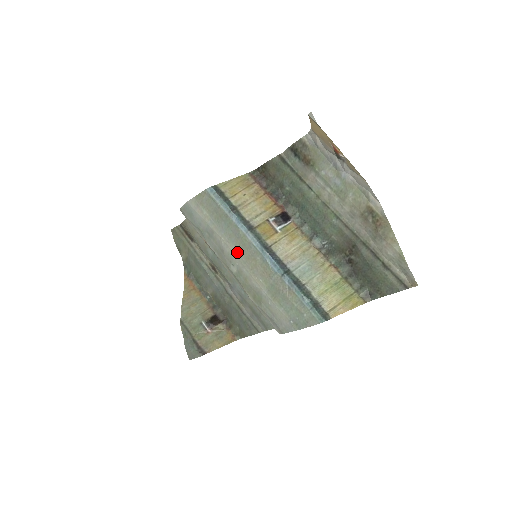
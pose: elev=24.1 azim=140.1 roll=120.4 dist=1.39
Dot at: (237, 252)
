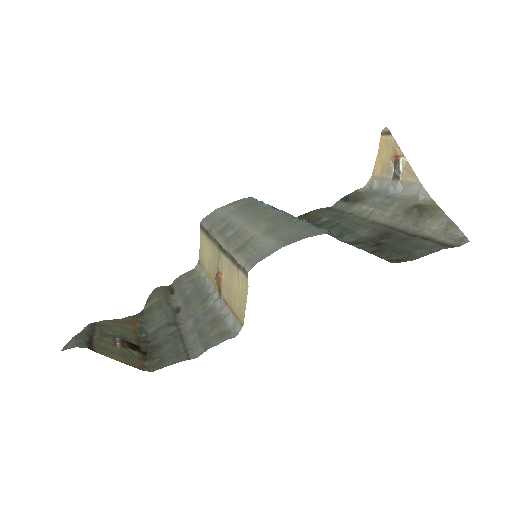
Dot at: (247, 217)
